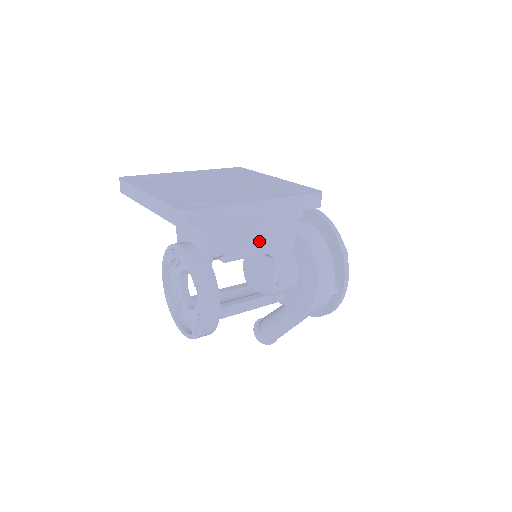
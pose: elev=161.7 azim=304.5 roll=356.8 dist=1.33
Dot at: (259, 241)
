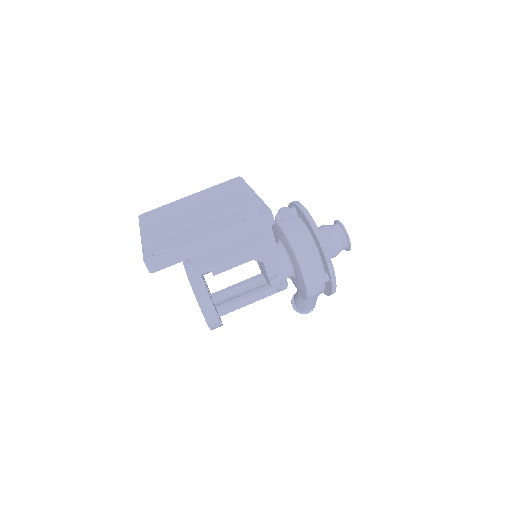
Dot at: (239, 254)
